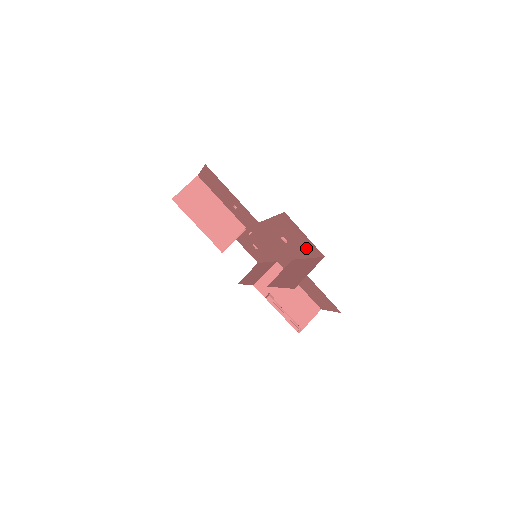
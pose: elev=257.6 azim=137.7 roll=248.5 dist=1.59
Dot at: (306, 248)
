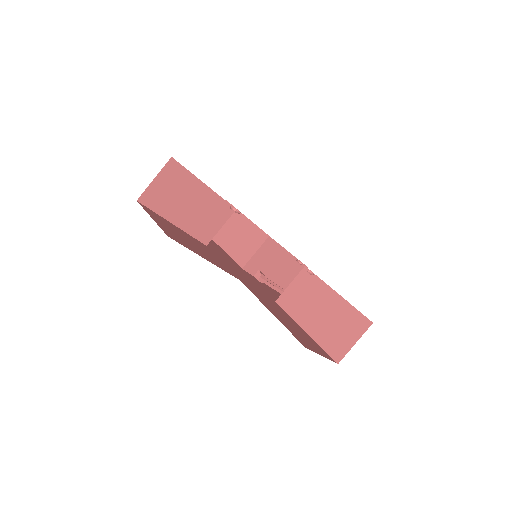
Dot at: occluded
